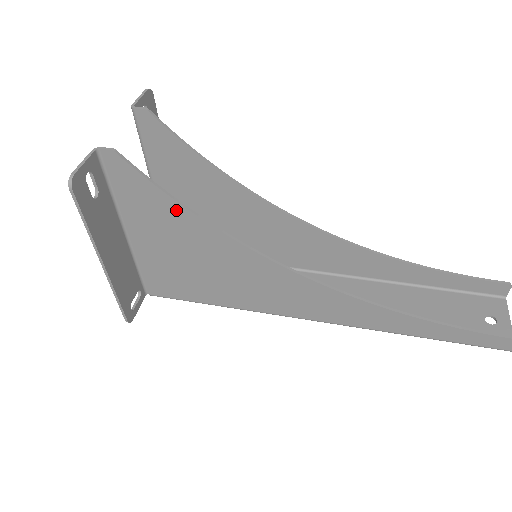
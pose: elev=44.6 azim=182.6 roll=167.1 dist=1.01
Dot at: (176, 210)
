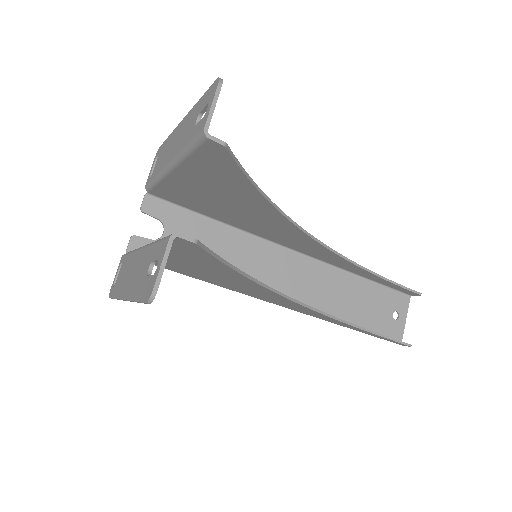
Dot at: (224, 268)
